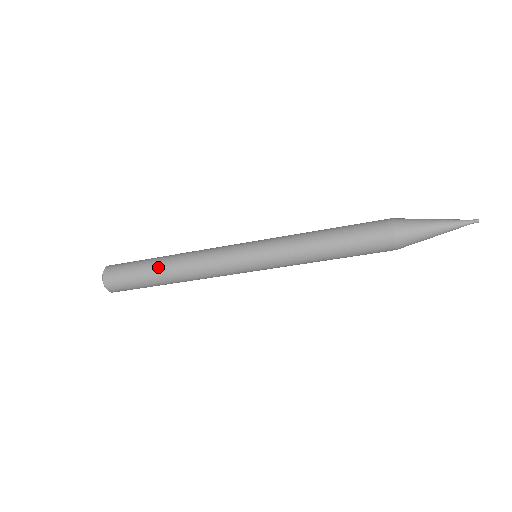
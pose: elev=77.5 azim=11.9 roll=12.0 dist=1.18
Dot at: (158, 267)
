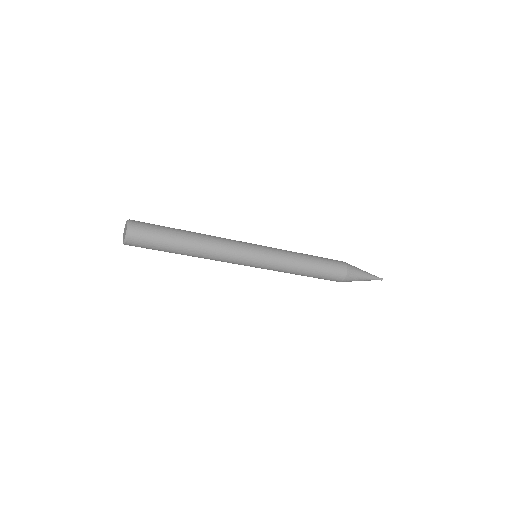
Dot at: (184, 230)
